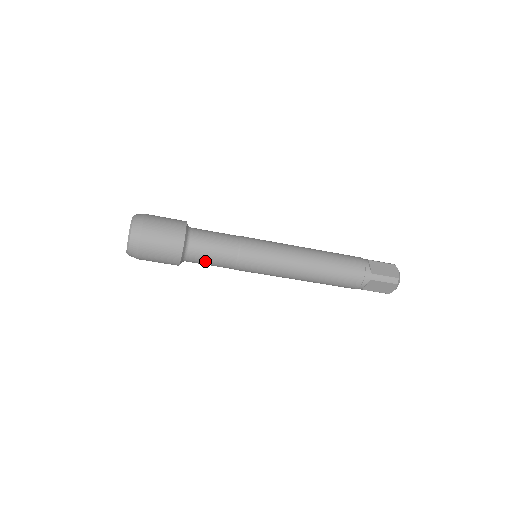
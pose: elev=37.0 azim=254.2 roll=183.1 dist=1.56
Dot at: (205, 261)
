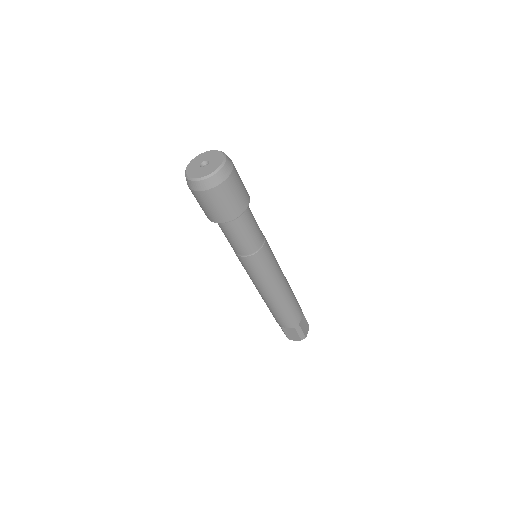
Dot at: (231, 236)
